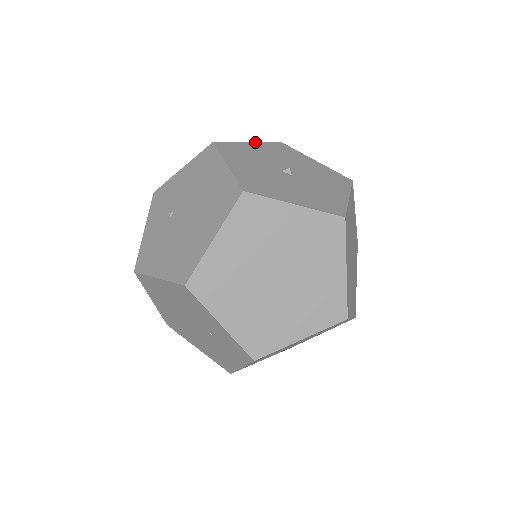
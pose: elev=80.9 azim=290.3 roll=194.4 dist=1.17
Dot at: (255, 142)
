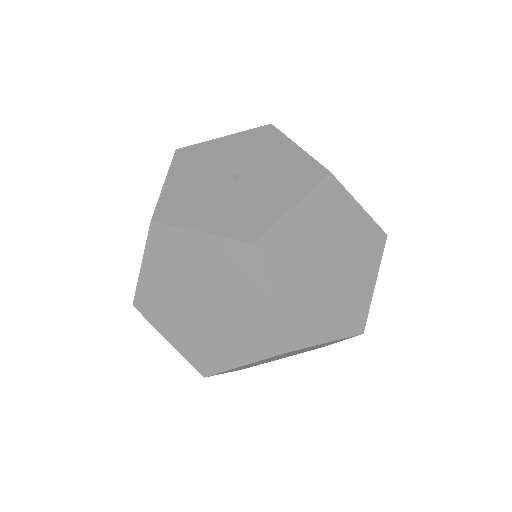
Dot at: (231, 135)
